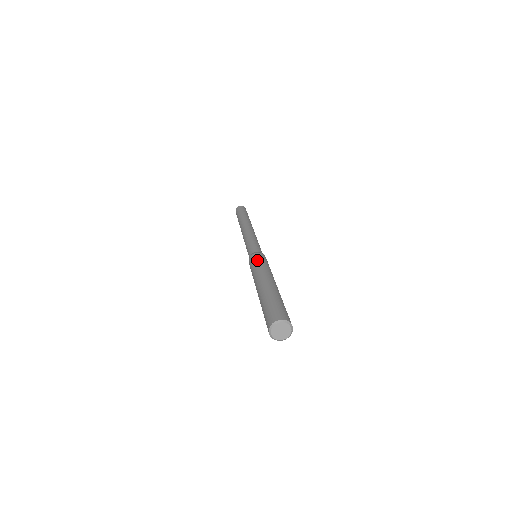
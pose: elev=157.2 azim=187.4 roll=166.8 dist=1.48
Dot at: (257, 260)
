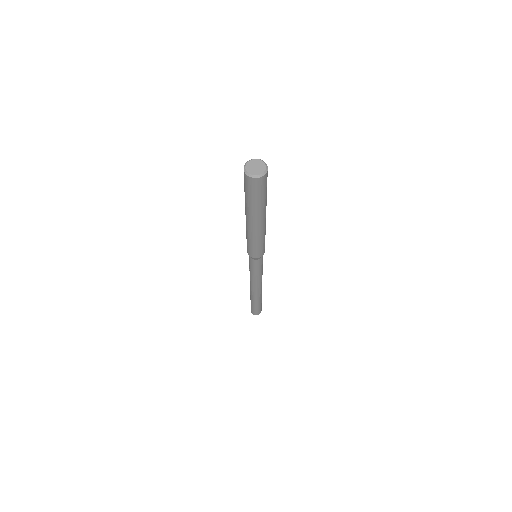
Dot at: occluded
